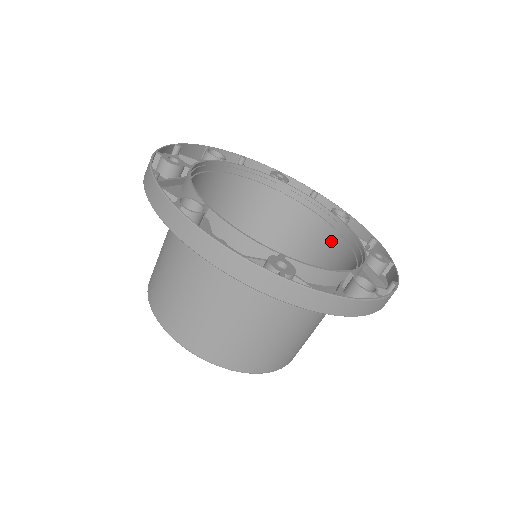
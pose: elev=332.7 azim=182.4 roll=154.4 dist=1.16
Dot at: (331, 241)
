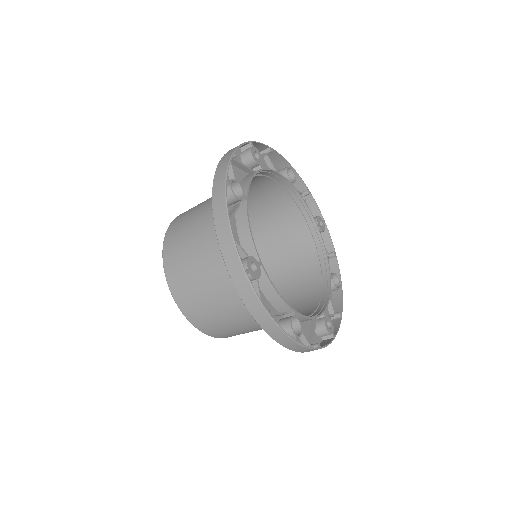
Dot at: (313, 291)
